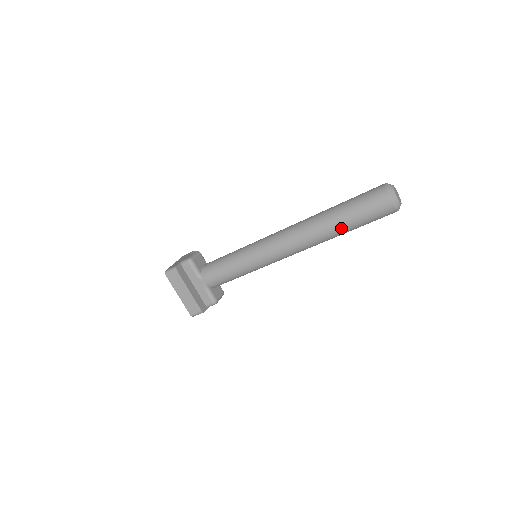
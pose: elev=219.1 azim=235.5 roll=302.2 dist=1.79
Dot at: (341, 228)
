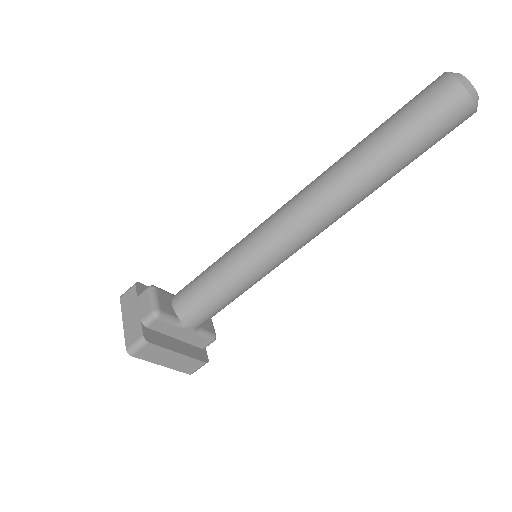
Dot at: (396, 172)
